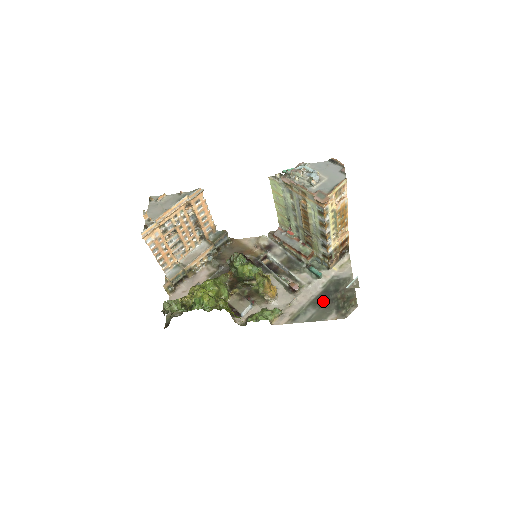
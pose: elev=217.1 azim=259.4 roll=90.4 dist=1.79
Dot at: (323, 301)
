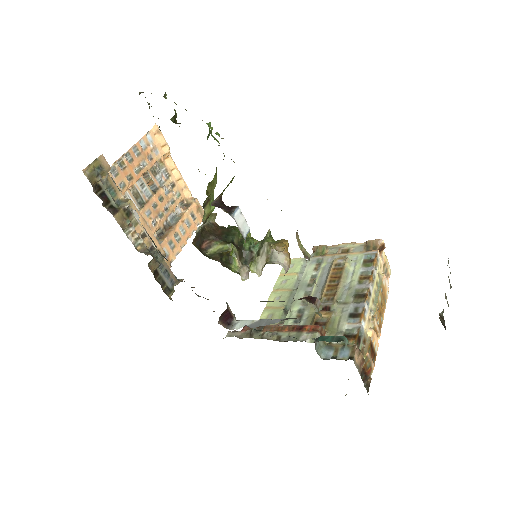
Dot at: occluded
